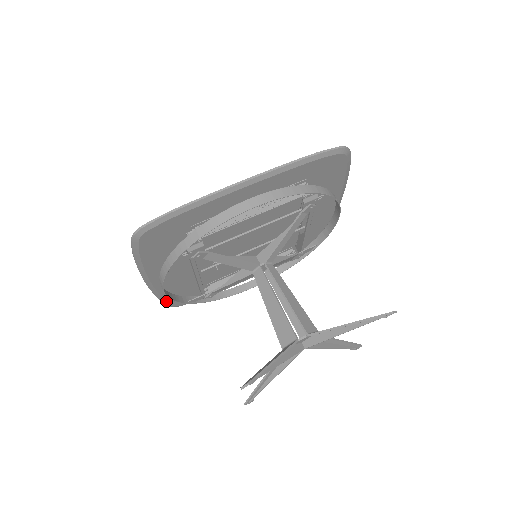
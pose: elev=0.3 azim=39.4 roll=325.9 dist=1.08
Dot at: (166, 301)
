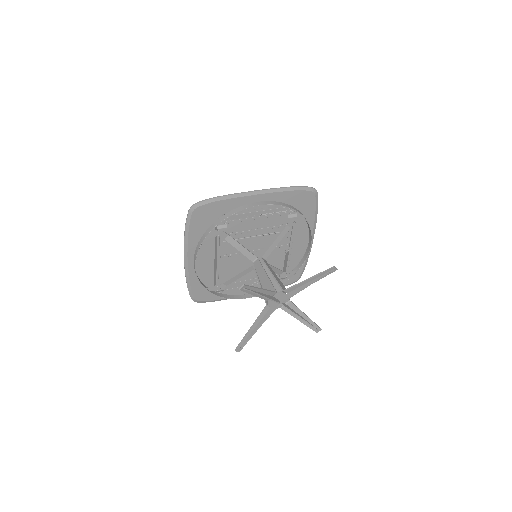
Dot at: (191, 289)
